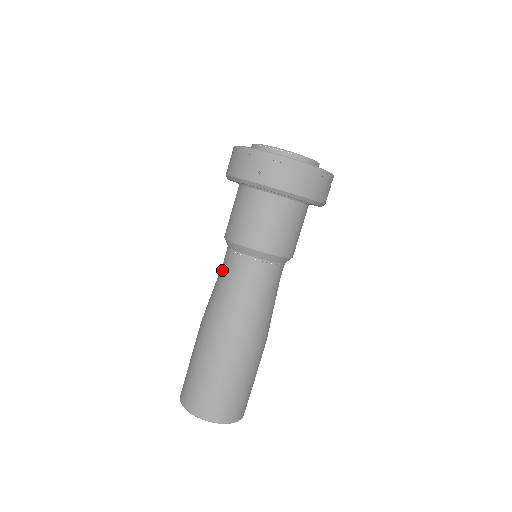
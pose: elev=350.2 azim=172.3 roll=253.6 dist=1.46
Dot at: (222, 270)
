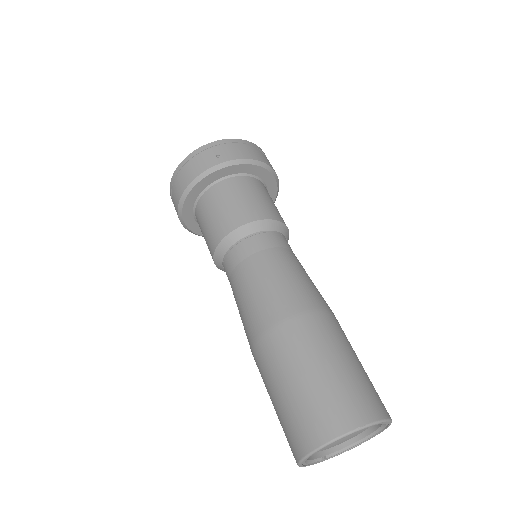
Dot at: (237, 272)
